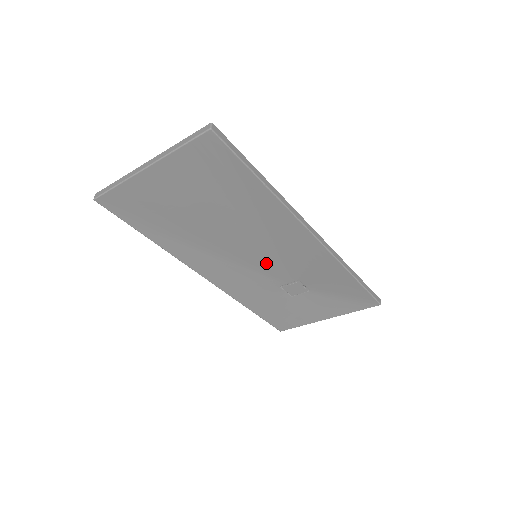
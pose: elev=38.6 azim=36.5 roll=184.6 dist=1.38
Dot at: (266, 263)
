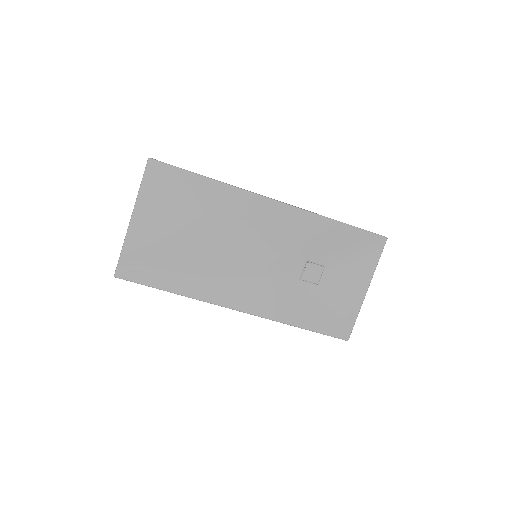
Dot at: (268, 258)
